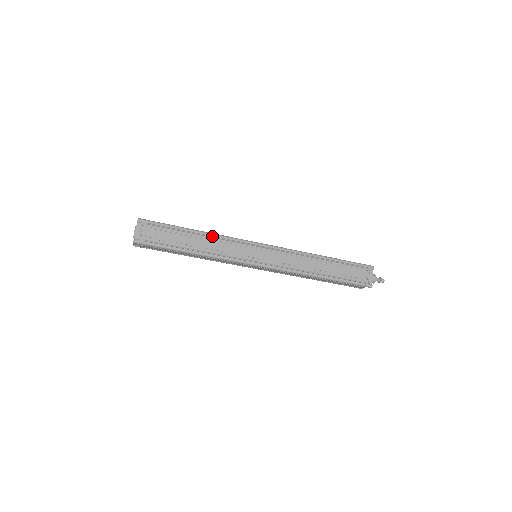
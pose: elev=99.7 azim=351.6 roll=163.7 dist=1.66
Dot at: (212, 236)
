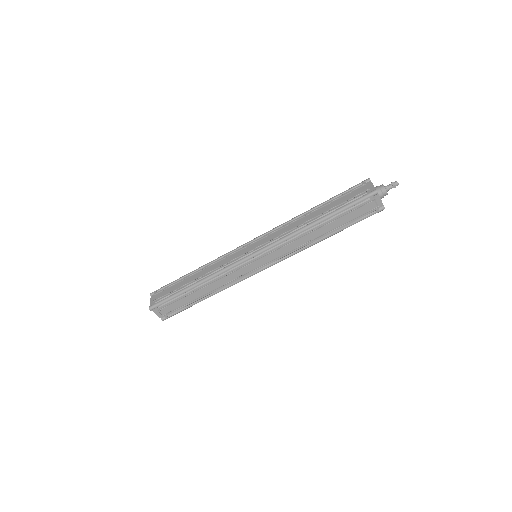
Dot at: (207, 265)
